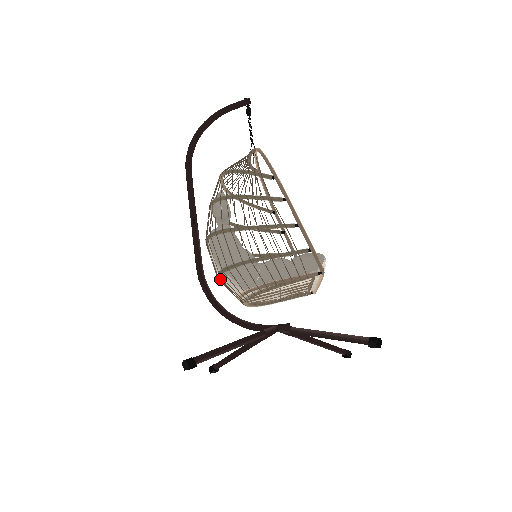
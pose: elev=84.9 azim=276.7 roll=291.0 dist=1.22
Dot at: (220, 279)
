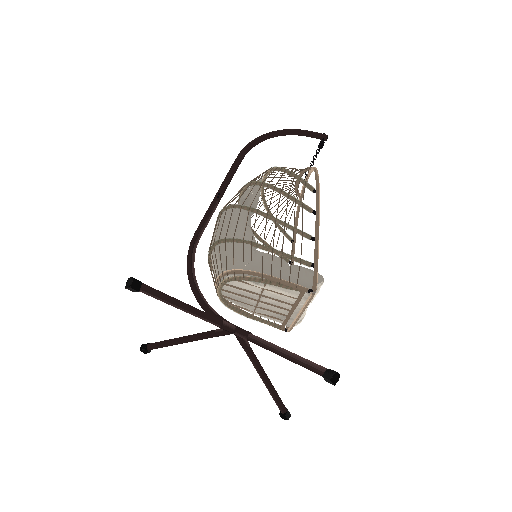
Dot at: (210, 254)
